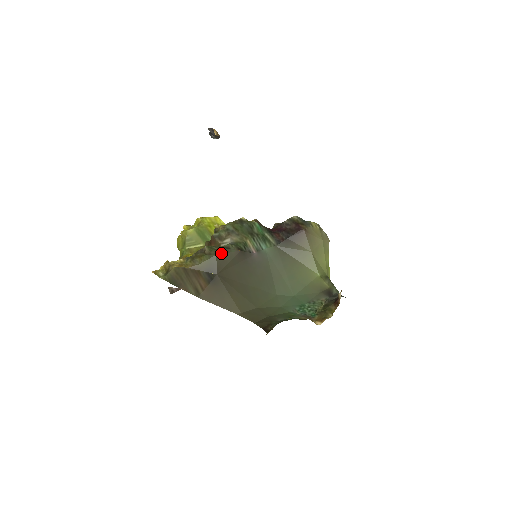
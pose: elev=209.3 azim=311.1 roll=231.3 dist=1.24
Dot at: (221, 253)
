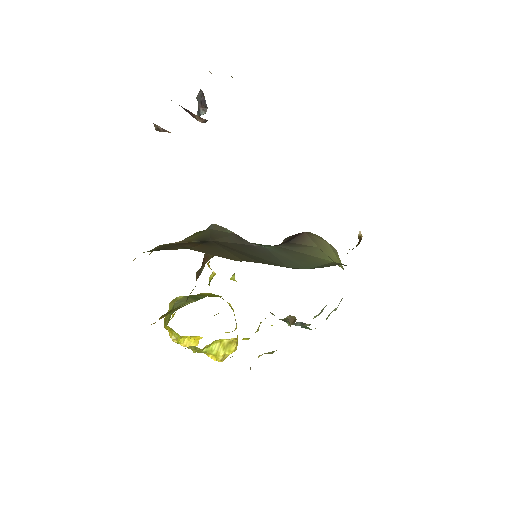
Dot at: (215, 229)
